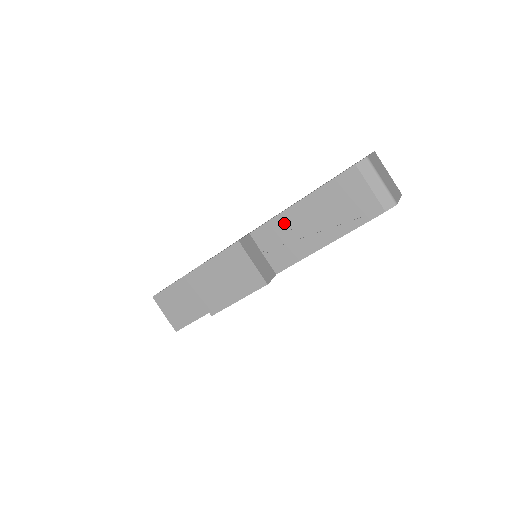
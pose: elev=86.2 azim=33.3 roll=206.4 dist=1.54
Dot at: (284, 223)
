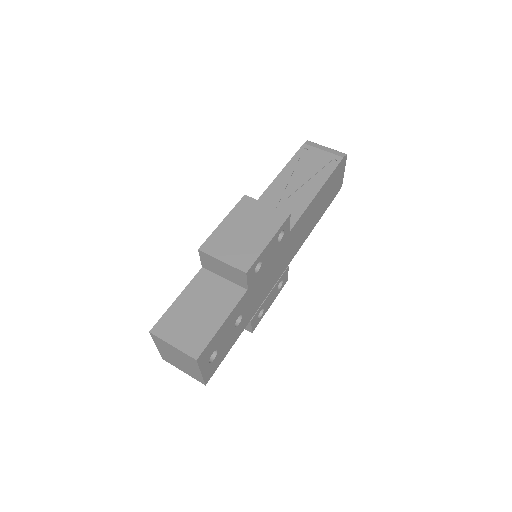
Dot at: (273, 194)
